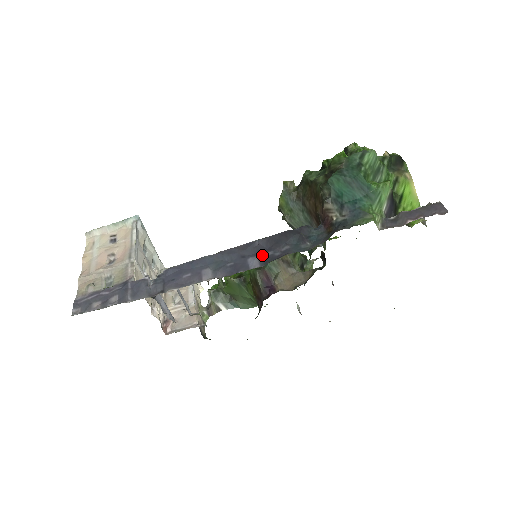
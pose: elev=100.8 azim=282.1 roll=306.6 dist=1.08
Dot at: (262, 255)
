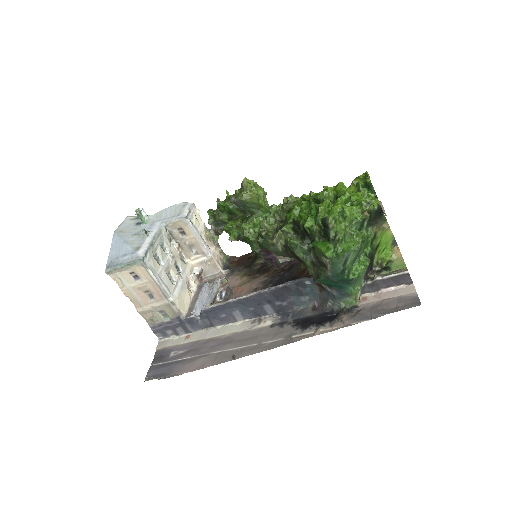
Dot at: (273, 304)
